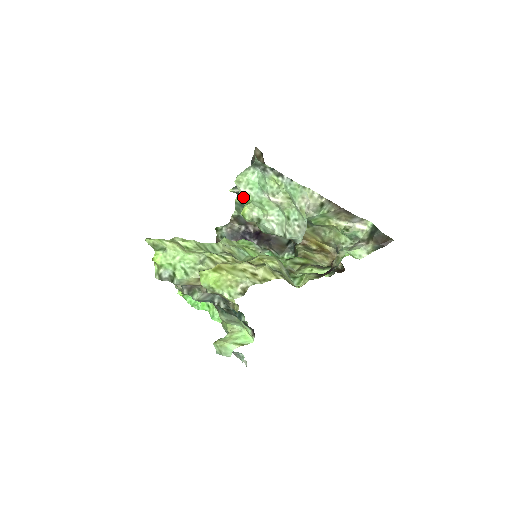
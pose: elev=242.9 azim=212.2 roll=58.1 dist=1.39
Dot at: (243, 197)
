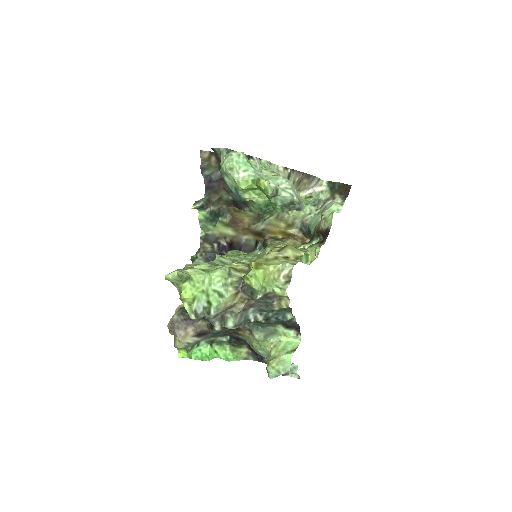
Dot at: (242, 182)
